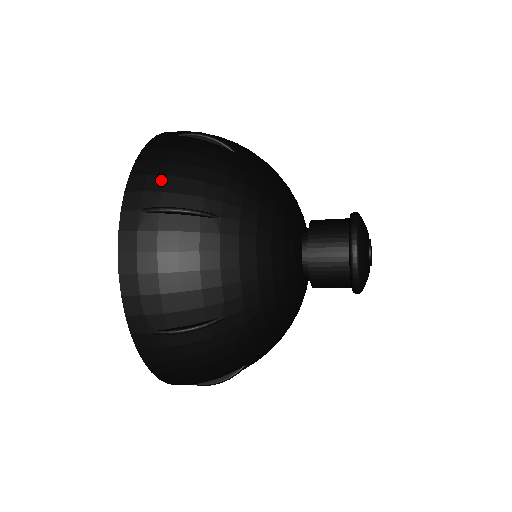
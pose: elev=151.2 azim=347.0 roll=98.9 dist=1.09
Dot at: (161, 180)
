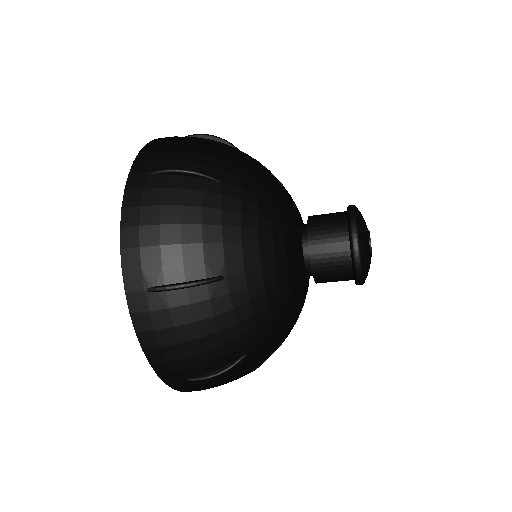
Dot at: (156, 252)
